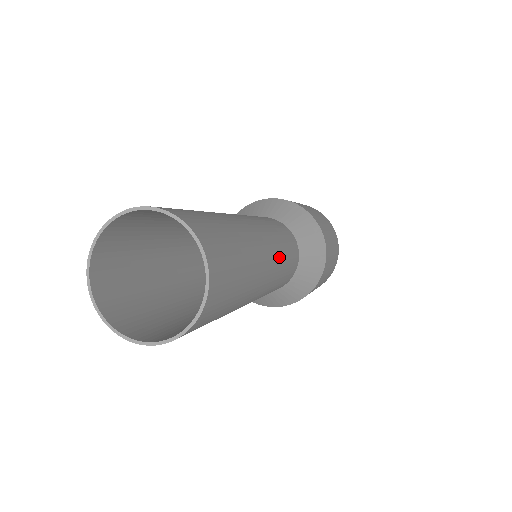
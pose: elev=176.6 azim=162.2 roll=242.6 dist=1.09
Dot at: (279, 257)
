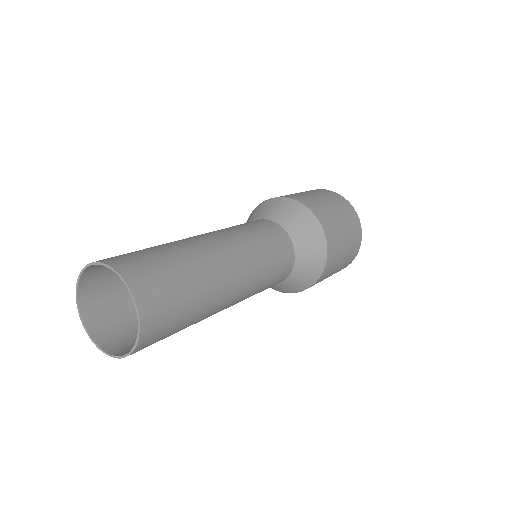
Dot at: (252, 257)
